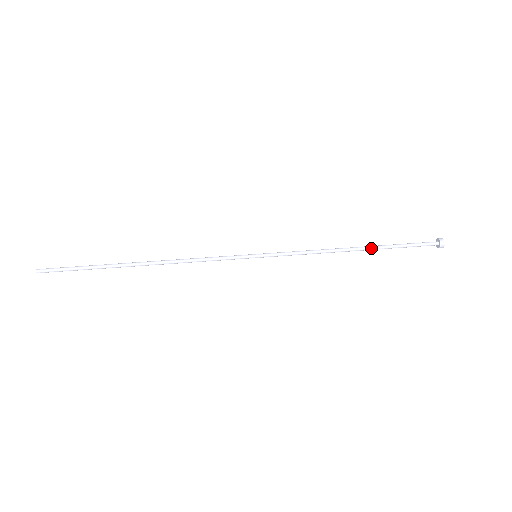
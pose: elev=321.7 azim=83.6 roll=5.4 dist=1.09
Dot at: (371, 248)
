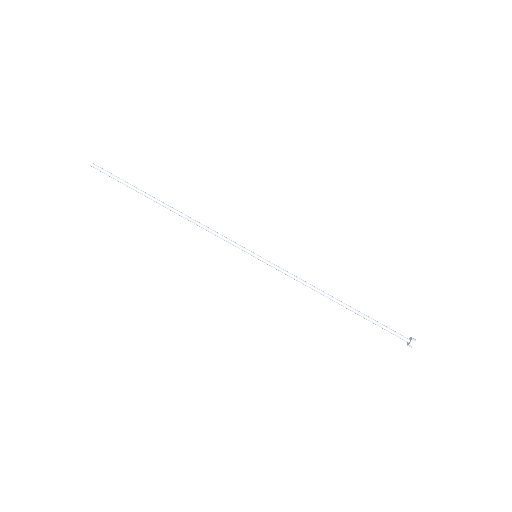
Dot at: (350, 310)
